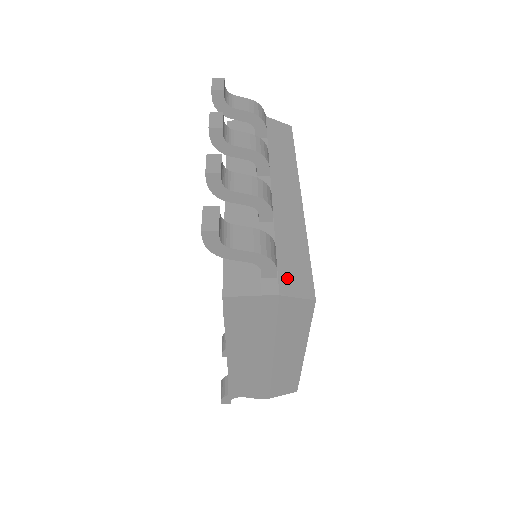
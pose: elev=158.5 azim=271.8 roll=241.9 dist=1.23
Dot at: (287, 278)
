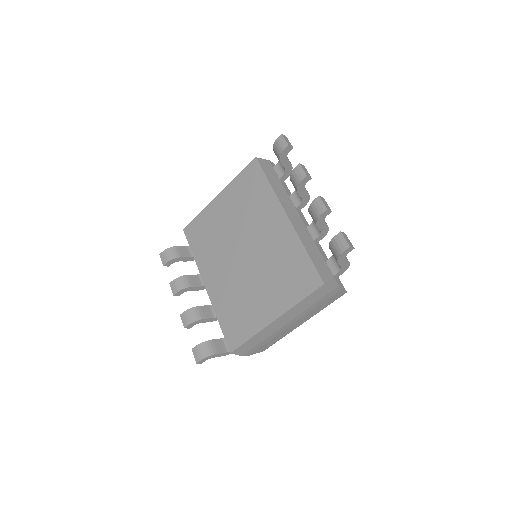
Dot at: occluded
